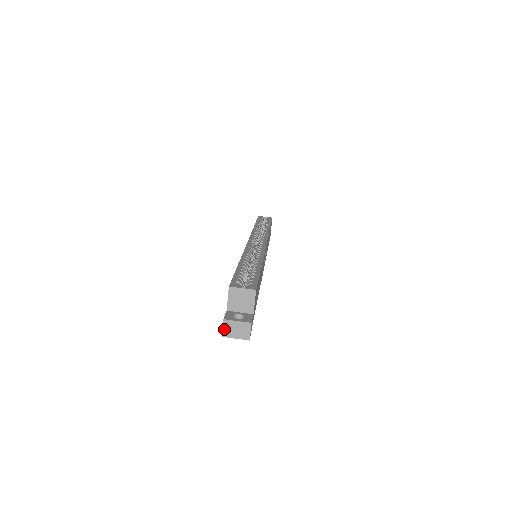
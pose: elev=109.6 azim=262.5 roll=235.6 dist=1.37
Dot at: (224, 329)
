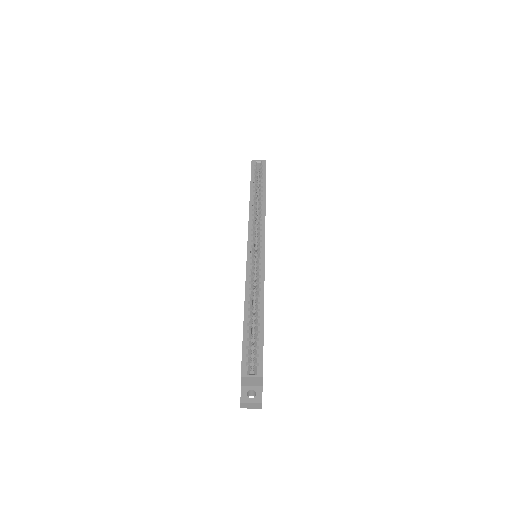
Dot at: (242, 406)
